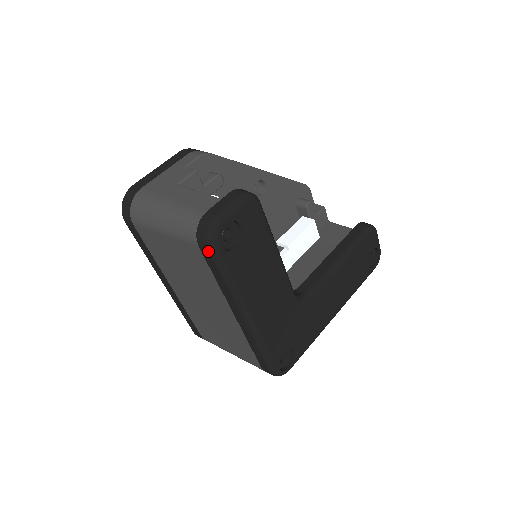
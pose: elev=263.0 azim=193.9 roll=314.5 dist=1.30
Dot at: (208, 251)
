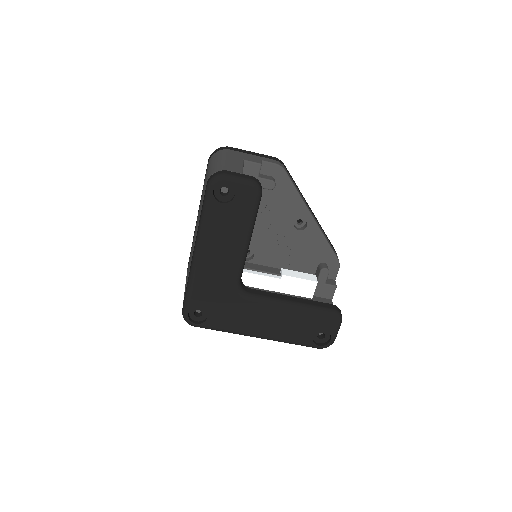
Dot at: (206, 188)
